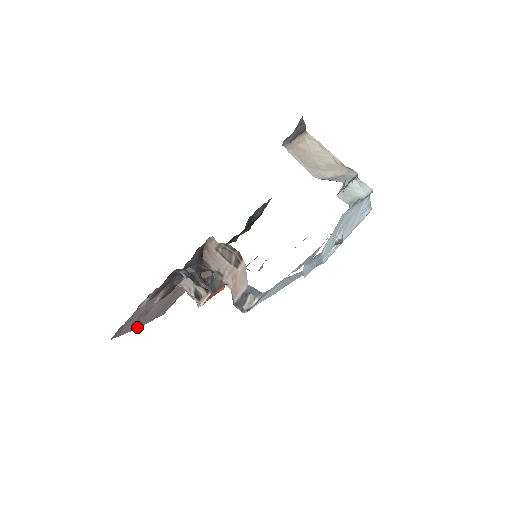
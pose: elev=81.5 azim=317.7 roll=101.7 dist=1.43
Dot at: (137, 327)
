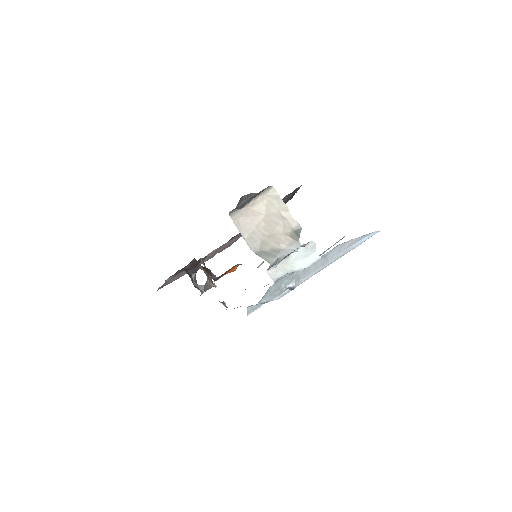
Dot at: occluded
